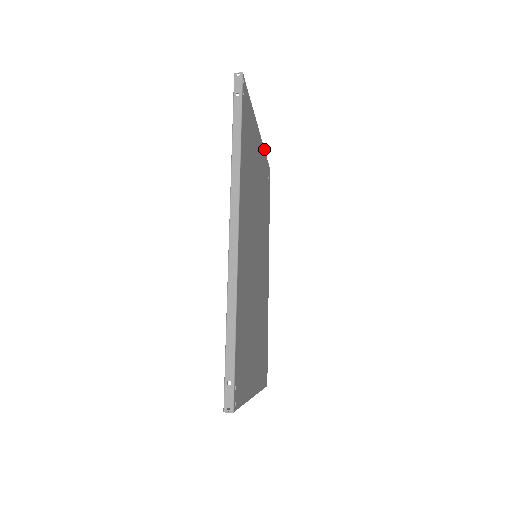
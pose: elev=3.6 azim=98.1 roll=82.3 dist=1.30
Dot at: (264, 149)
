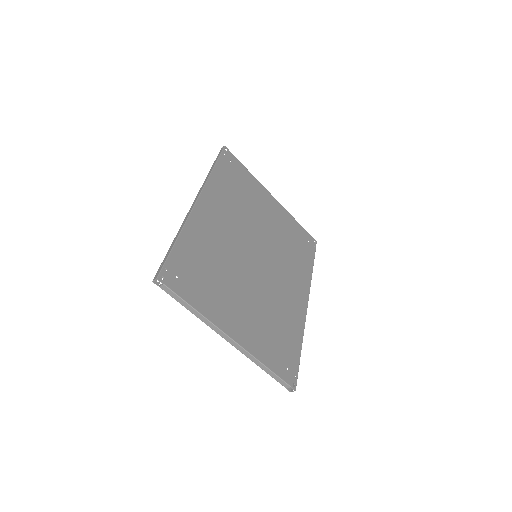
Dot at: (292, 216)
